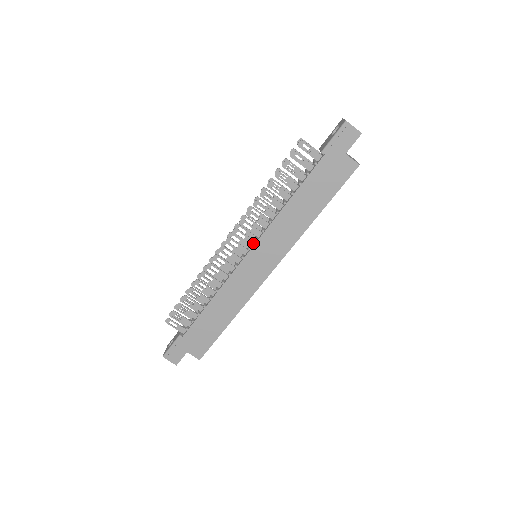
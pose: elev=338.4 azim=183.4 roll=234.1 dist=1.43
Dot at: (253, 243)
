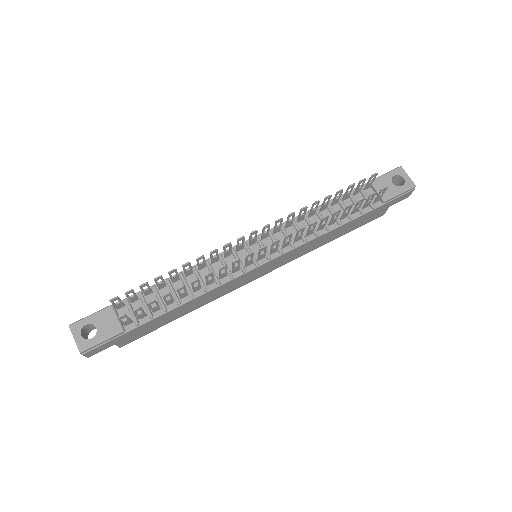
Dot at: (274, 252)
